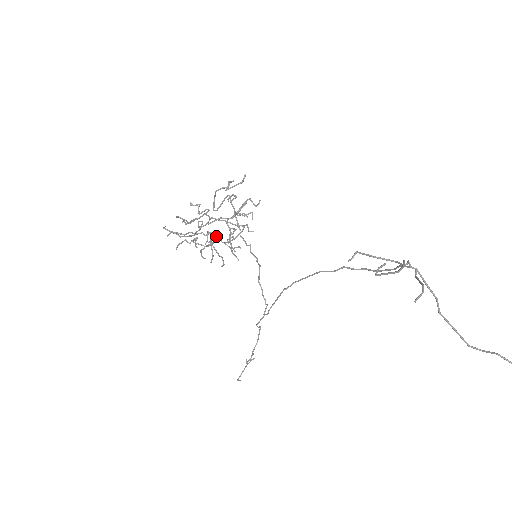
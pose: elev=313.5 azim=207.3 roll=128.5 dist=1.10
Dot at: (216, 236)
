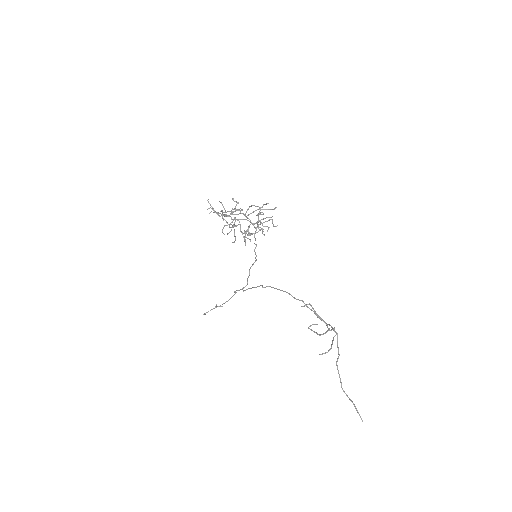
Dot at: occluded
